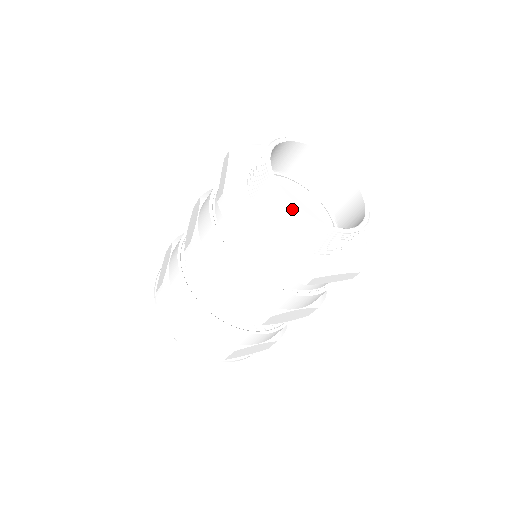
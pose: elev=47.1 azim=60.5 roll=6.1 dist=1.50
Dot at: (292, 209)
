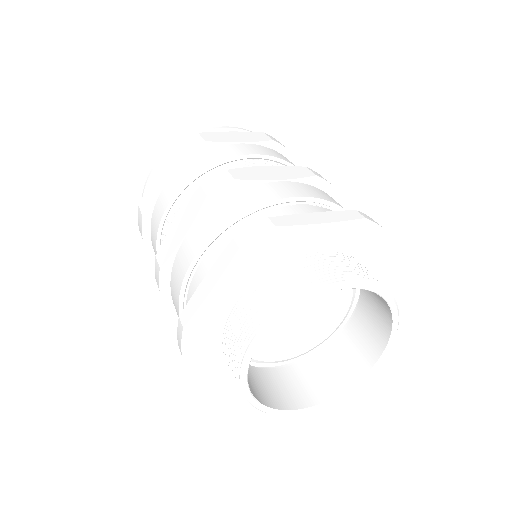
Dot at: (245, 400)
